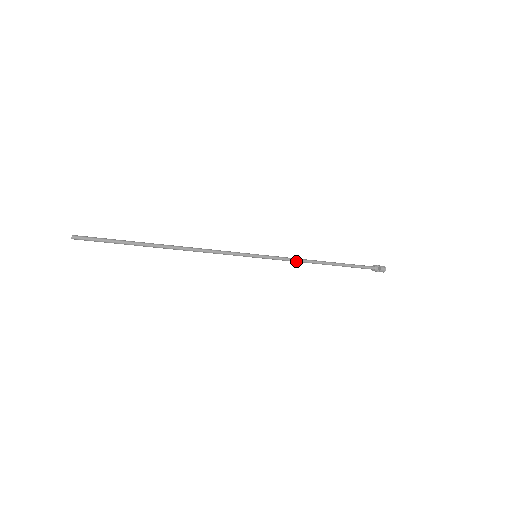
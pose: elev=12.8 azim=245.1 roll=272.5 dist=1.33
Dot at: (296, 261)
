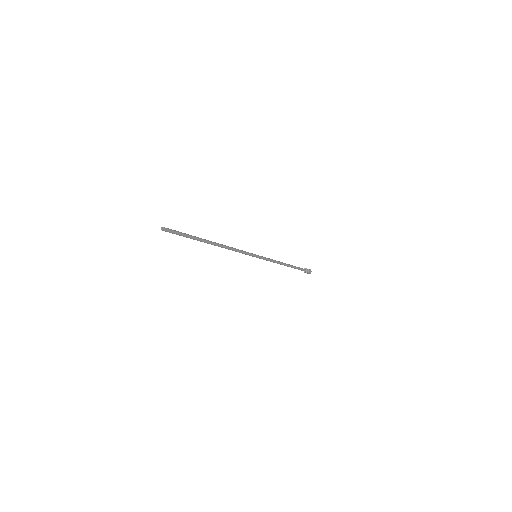
Dot at: (274, 261)
